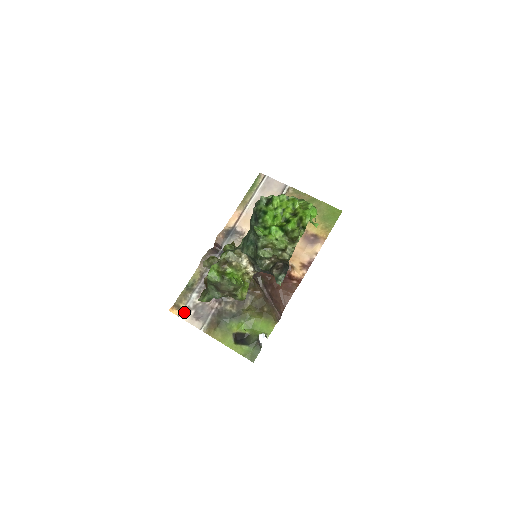
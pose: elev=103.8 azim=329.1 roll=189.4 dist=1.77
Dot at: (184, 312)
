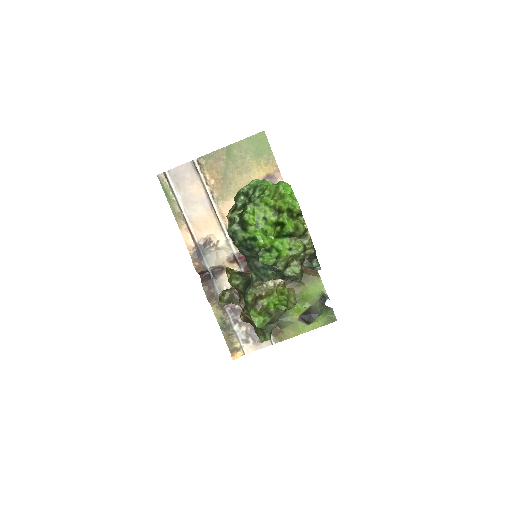
Dot at: (244, 347)
